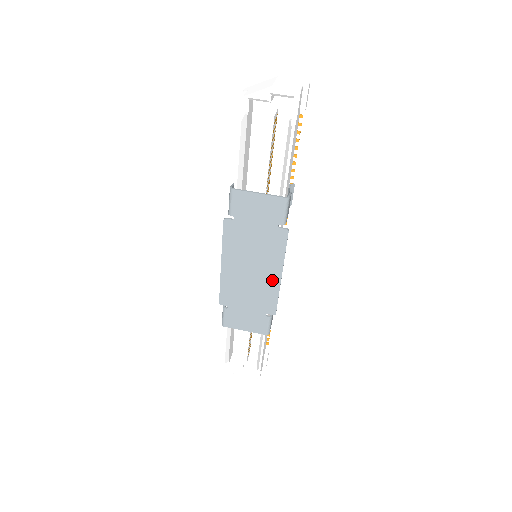
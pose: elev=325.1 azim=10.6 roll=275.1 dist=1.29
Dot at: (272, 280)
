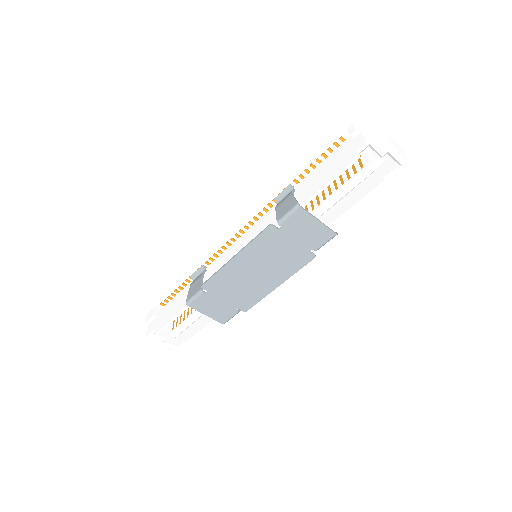
Dot at: (268, 286)
